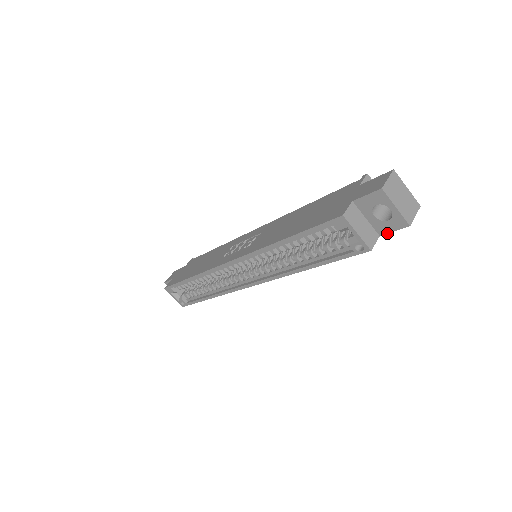
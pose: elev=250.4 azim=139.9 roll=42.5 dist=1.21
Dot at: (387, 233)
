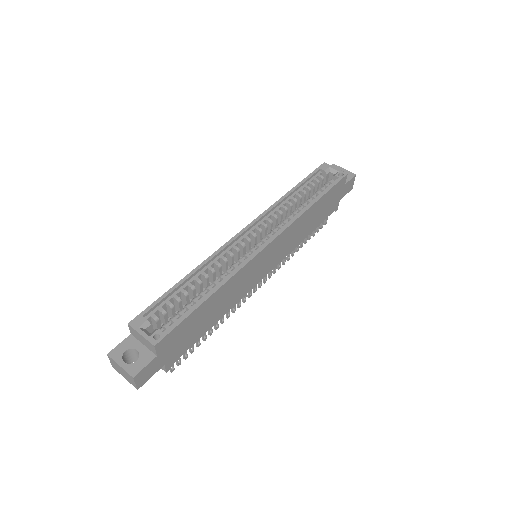
Dot at: (348, 182)
